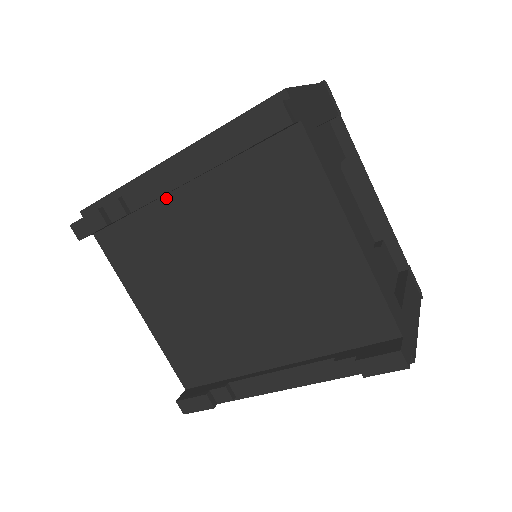
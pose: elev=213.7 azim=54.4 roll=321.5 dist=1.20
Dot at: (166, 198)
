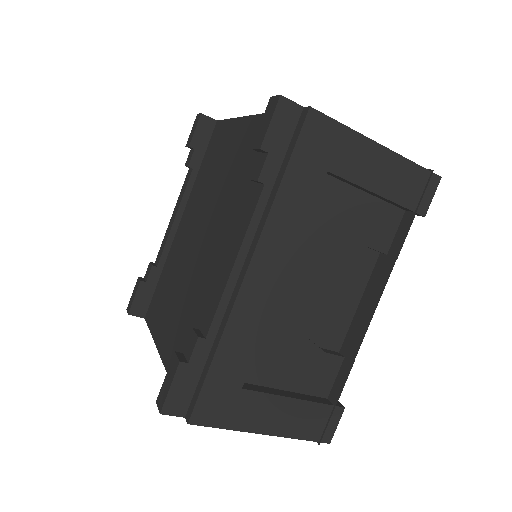
Dot at: (175, 239)
